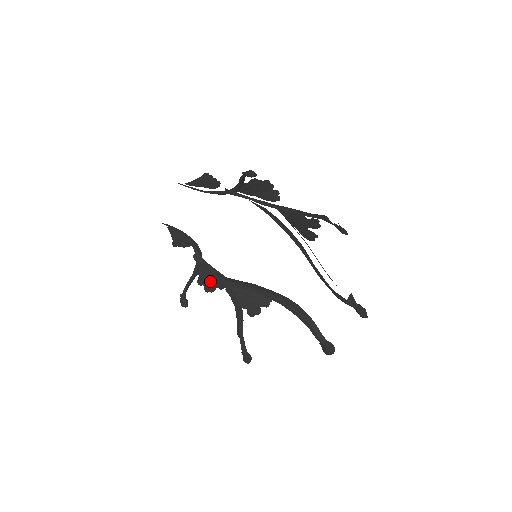
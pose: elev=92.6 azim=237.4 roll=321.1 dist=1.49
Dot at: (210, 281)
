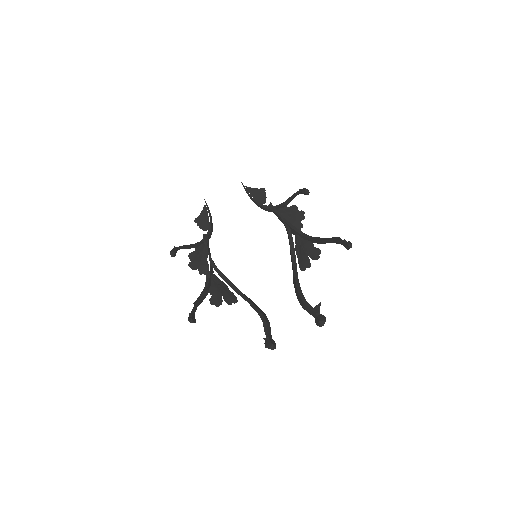
Dot at: (199, 260)
